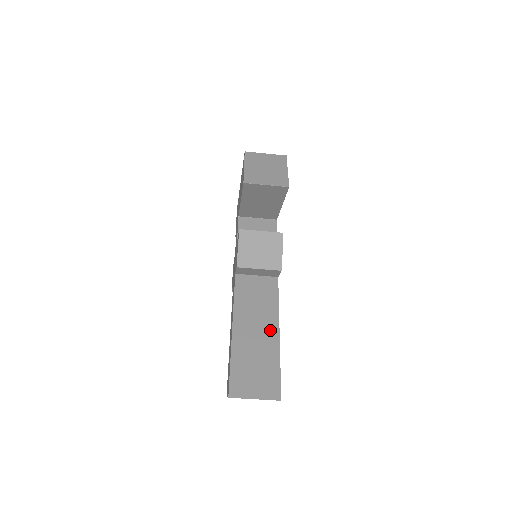
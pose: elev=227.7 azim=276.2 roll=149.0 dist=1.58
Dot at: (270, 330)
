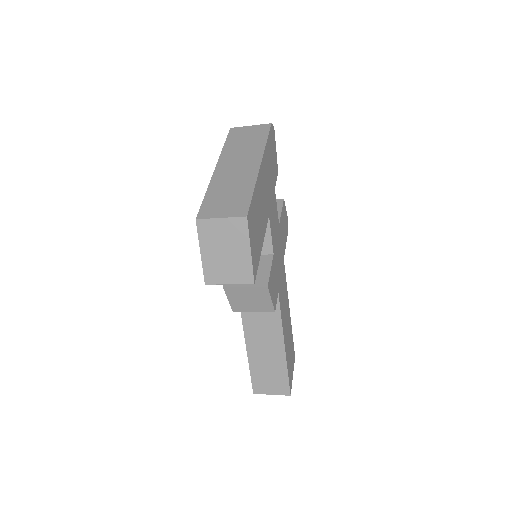
Dot at: (276, 345)
